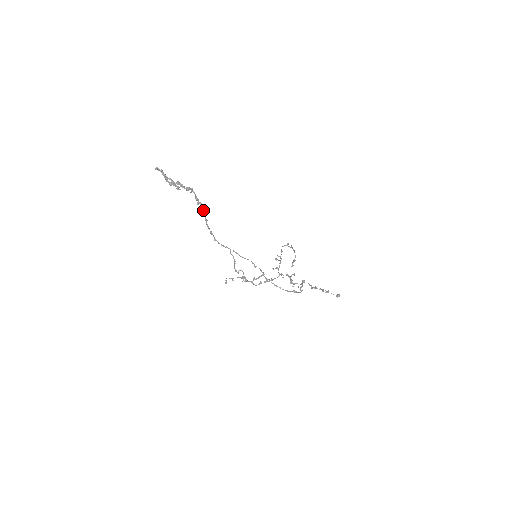
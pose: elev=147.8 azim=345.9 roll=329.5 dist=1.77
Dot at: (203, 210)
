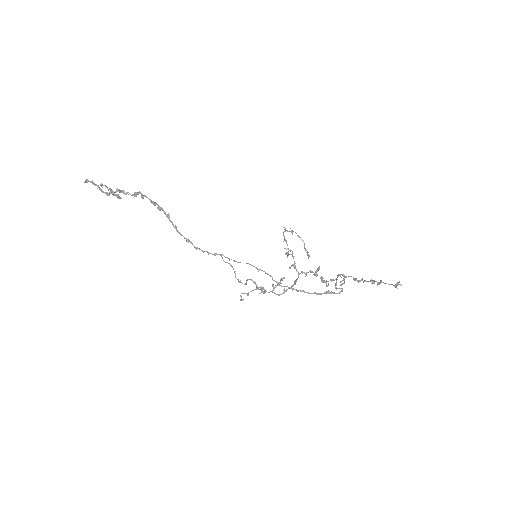
Dot at: (166, 215)
